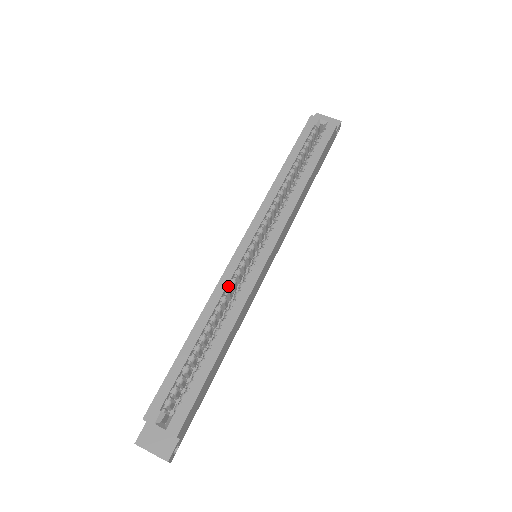
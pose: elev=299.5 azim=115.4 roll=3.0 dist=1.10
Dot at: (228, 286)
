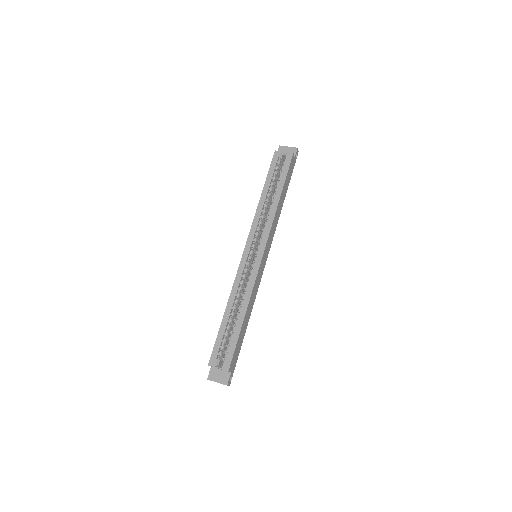
Dot at: (241, 280)
